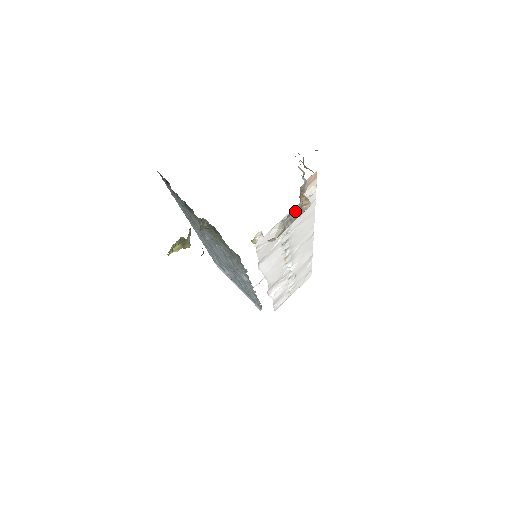
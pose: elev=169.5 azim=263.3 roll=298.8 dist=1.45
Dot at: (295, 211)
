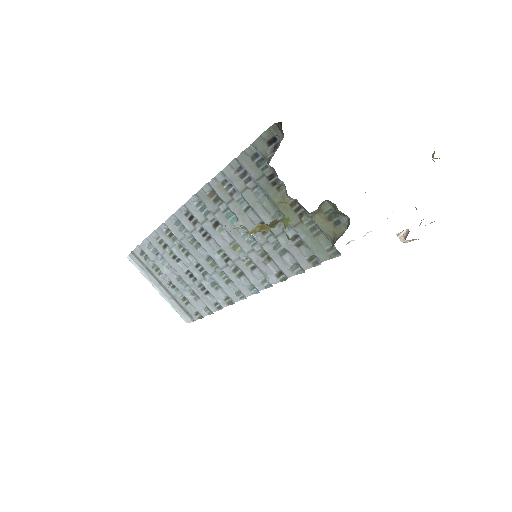
Dot at: occluded
